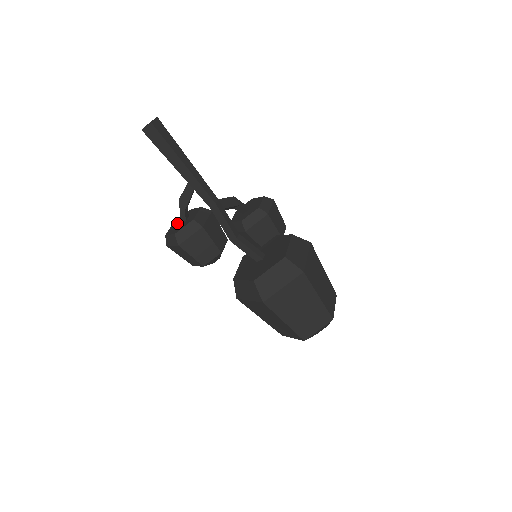
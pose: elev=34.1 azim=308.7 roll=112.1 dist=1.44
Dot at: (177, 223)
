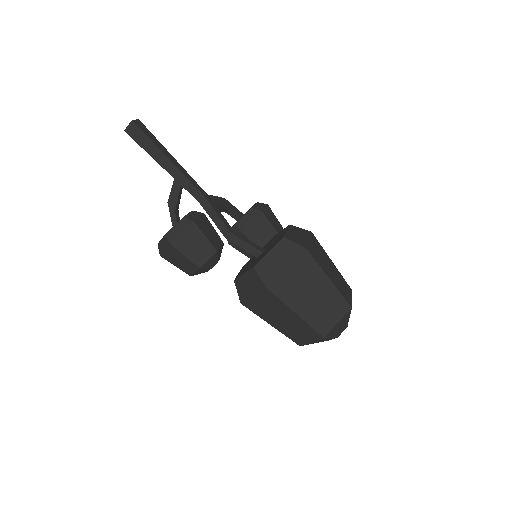
Dot at: occluded
